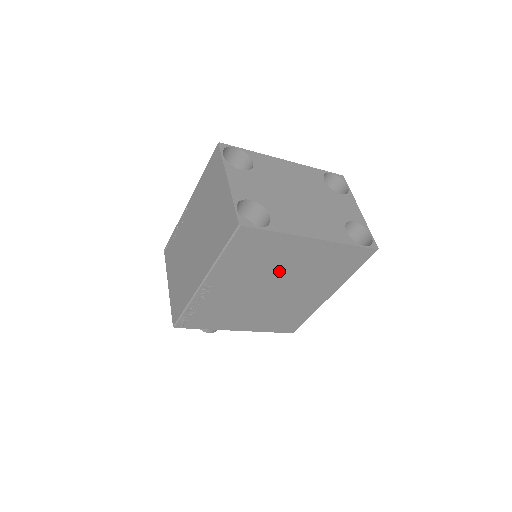
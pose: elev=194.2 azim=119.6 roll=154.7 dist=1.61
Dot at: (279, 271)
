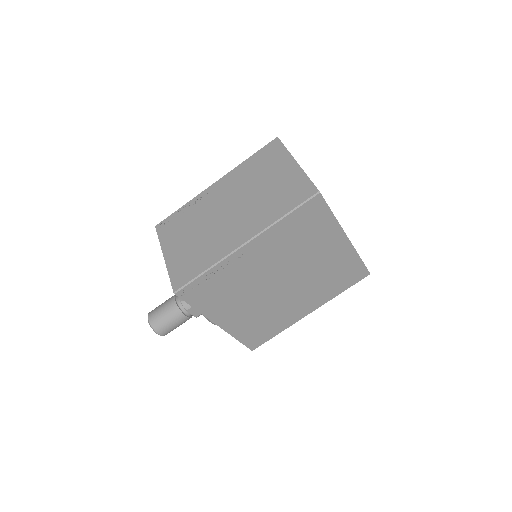
Dot at: (302, 262)
